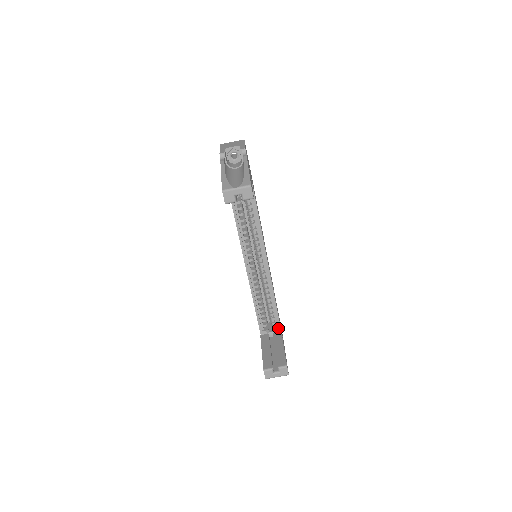
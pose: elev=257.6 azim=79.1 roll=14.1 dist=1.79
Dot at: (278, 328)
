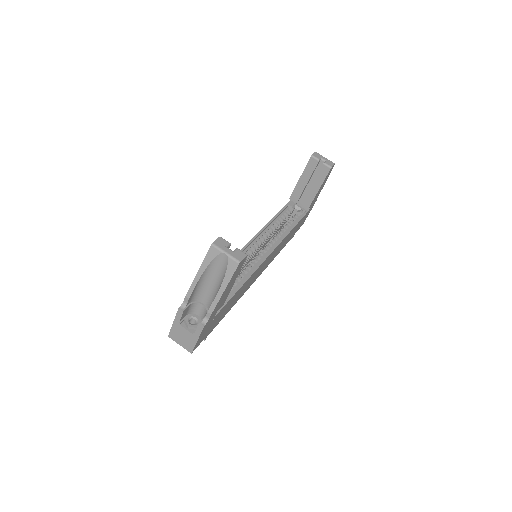
Dot at: occluded
